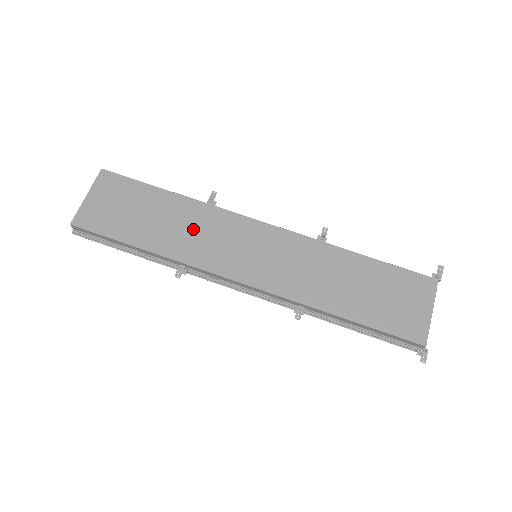
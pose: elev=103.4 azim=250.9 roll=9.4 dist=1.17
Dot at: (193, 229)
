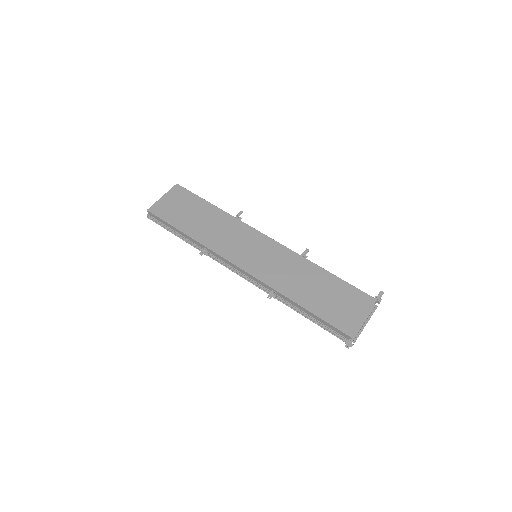
Dot at: (220, 230)
